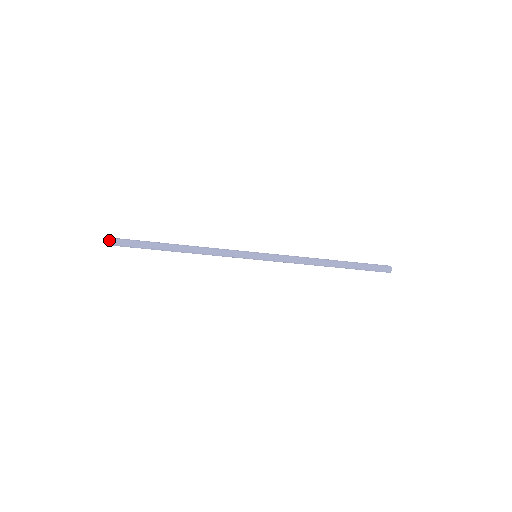
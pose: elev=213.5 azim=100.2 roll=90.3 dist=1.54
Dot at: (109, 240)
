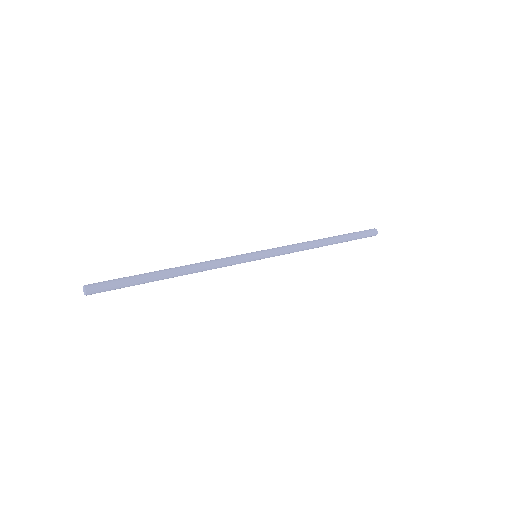
Dot at: occluded
